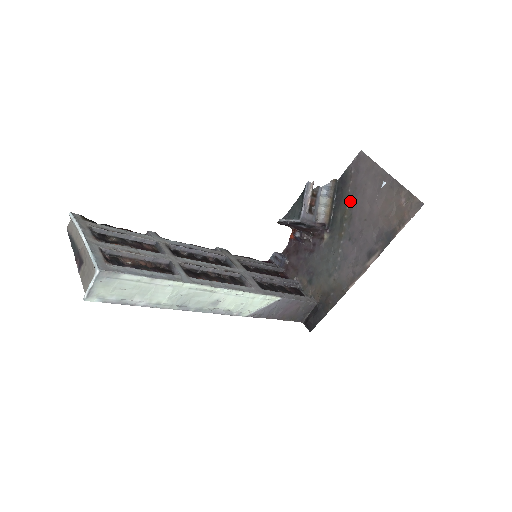
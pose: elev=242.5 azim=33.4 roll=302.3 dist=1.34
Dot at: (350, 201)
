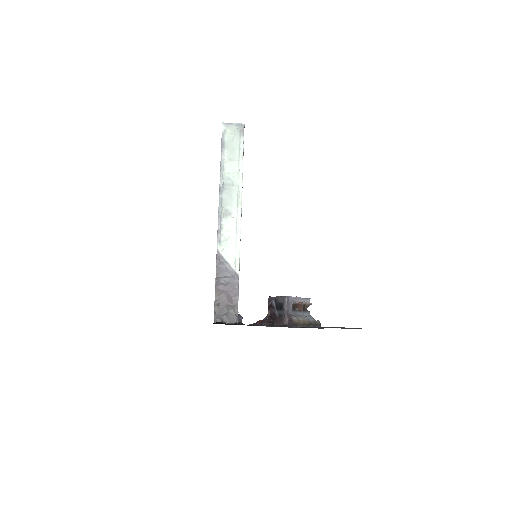
Dot at: occluded
